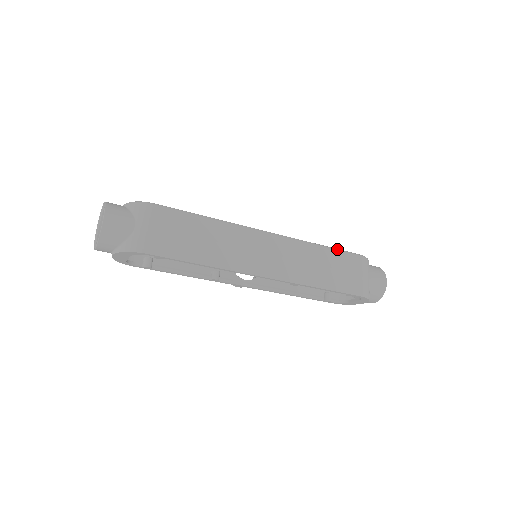
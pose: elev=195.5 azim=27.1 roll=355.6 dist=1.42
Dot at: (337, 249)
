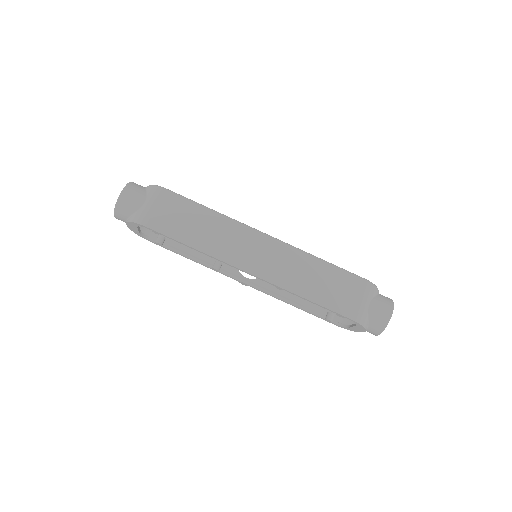
Dot at: (338, 267)
